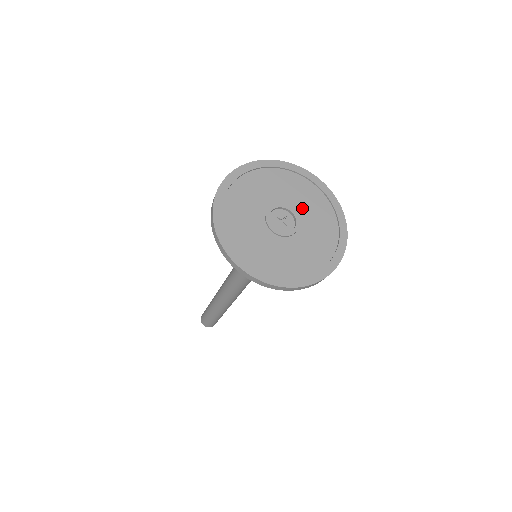
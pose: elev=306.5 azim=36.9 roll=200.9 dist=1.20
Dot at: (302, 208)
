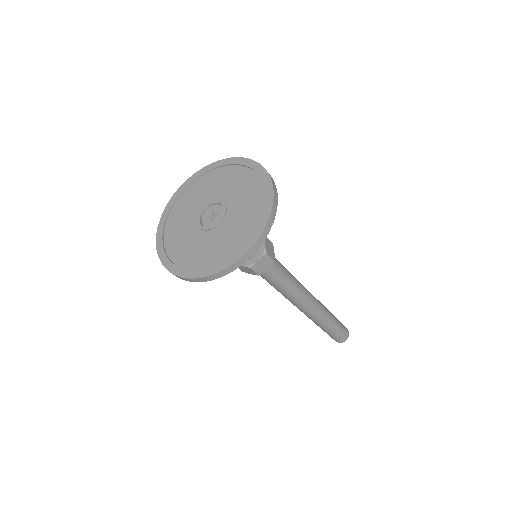
Dot at: (217, 192)
